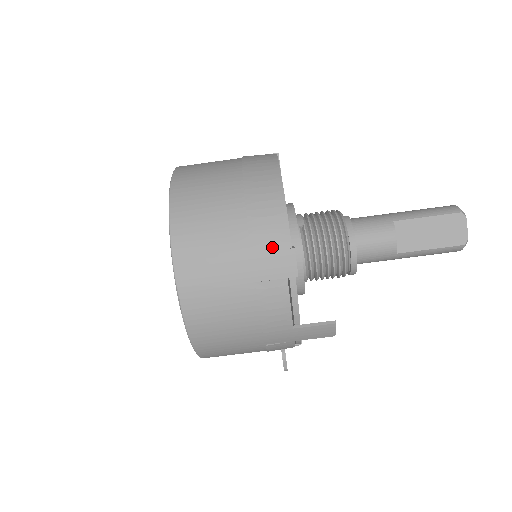
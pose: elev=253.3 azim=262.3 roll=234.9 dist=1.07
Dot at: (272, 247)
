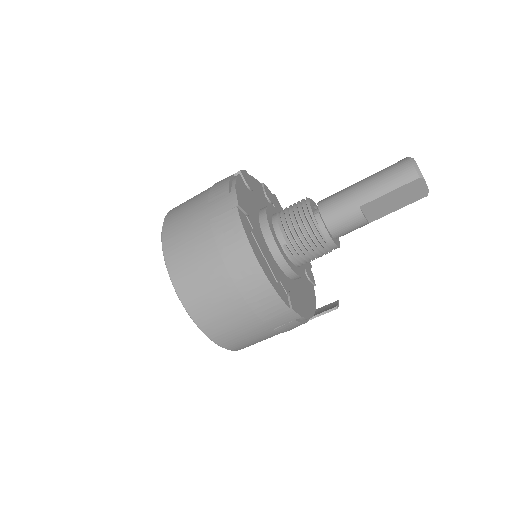
Dot at: (276, 314)
